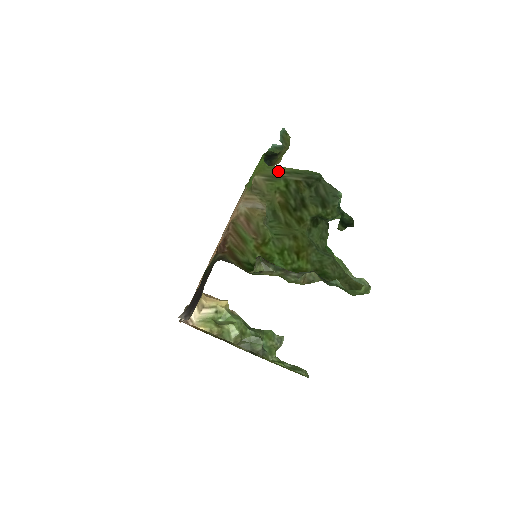
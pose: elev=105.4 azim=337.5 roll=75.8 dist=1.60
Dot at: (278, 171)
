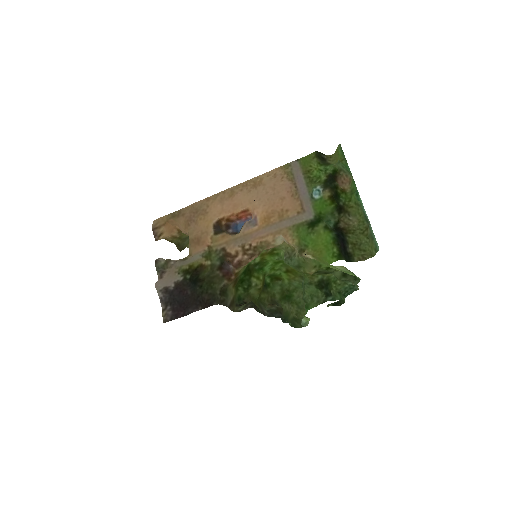
Dot at: (333, 267)
